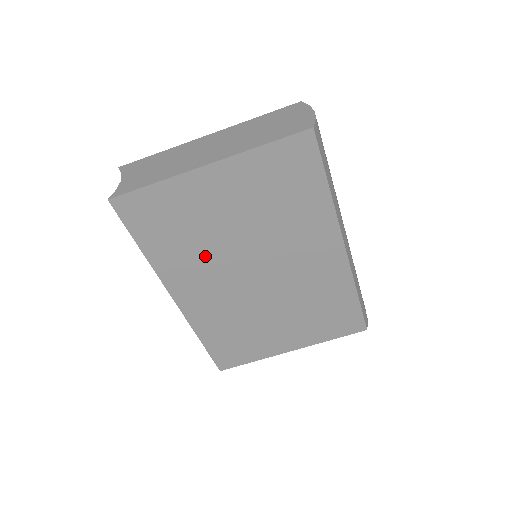
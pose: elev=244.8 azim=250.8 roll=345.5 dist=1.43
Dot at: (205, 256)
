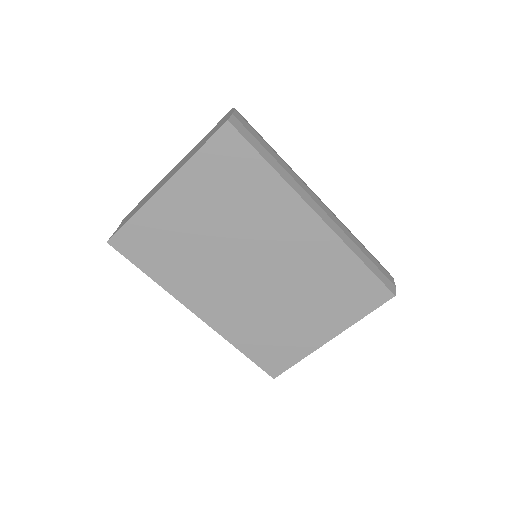
Dot at: (202, 266)
